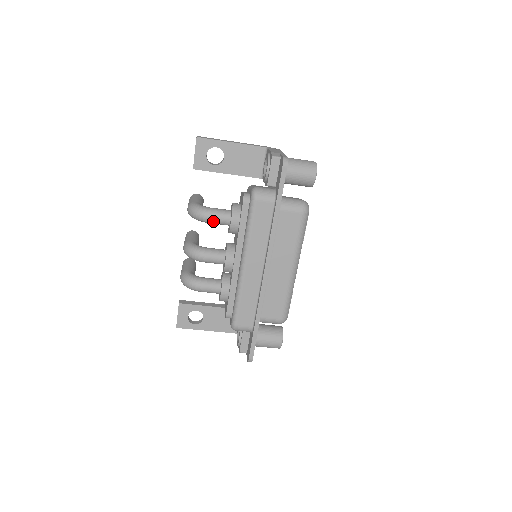
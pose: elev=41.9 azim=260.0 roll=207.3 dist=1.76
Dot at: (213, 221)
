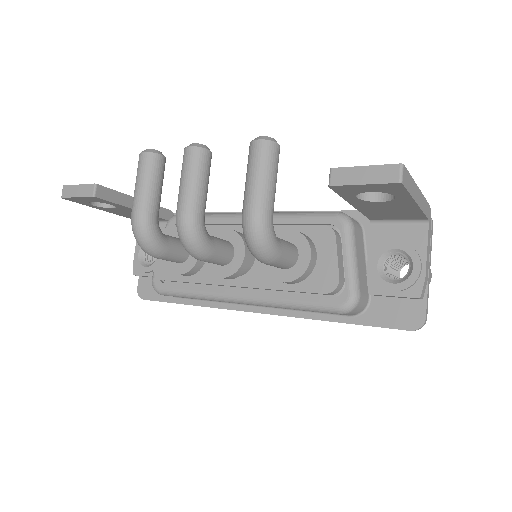
Dot at: occluded
